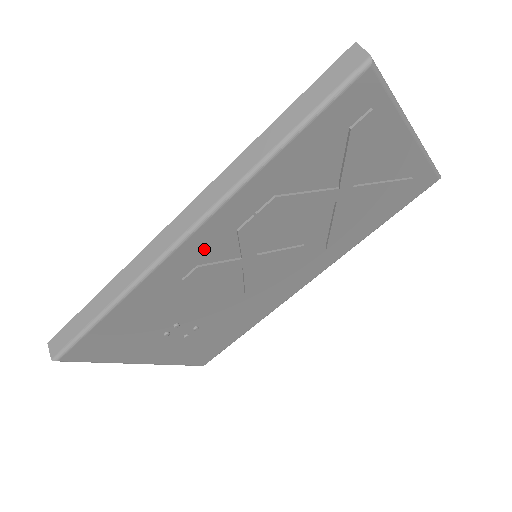
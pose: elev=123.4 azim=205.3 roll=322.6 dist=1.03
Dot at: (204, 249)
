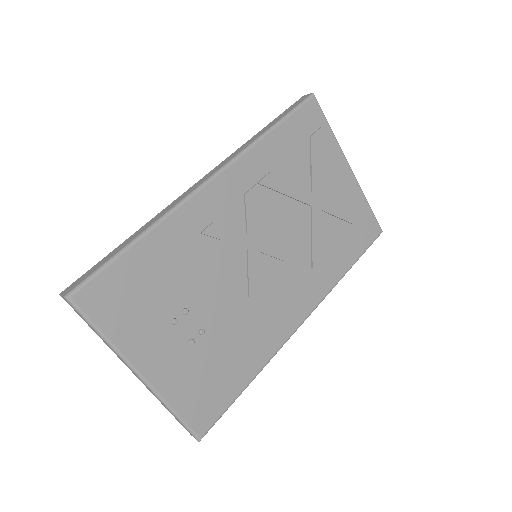
Dot at: (220, 204)
